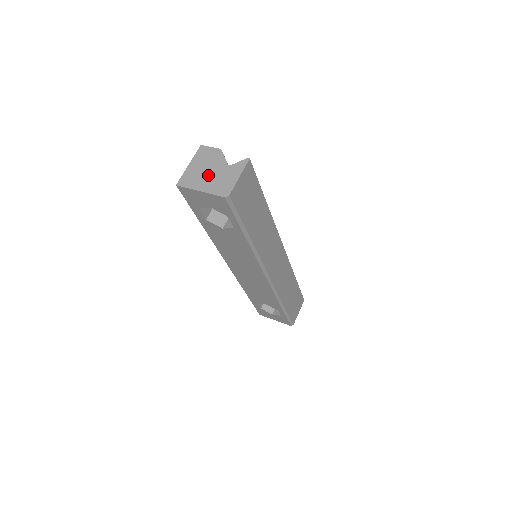
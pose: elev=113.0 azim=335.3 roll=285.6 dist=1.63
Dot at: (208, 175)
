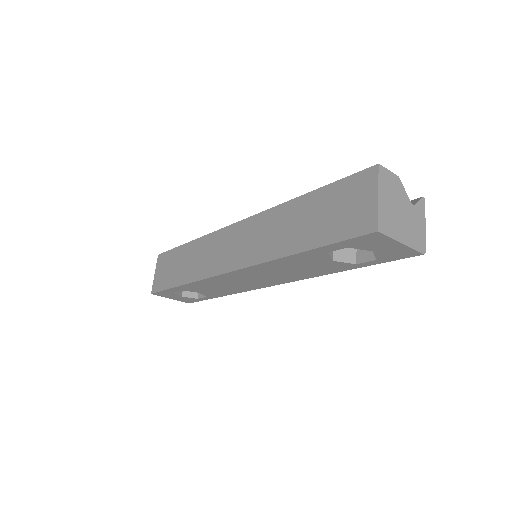
Dot at: (402, 218)
